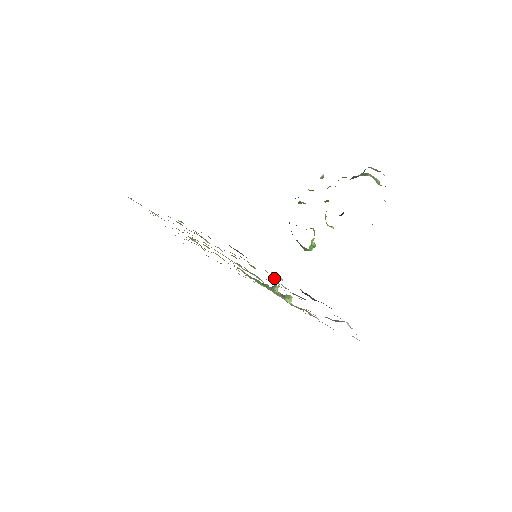
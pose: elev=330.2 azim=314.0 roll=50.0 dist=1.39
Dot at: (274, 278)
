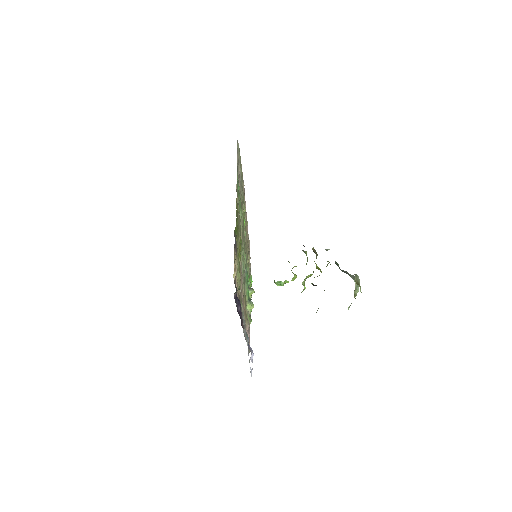
Dot at: (238, 274)
